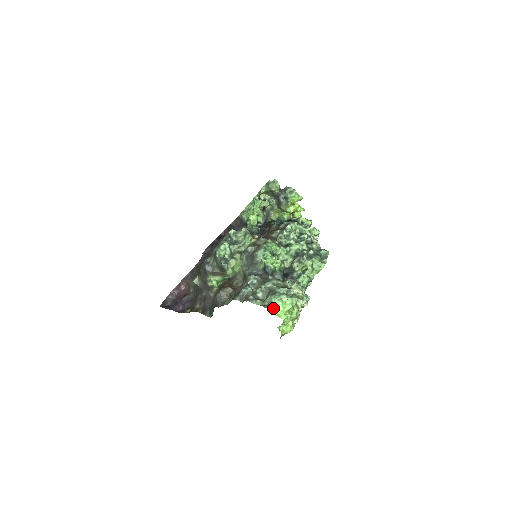
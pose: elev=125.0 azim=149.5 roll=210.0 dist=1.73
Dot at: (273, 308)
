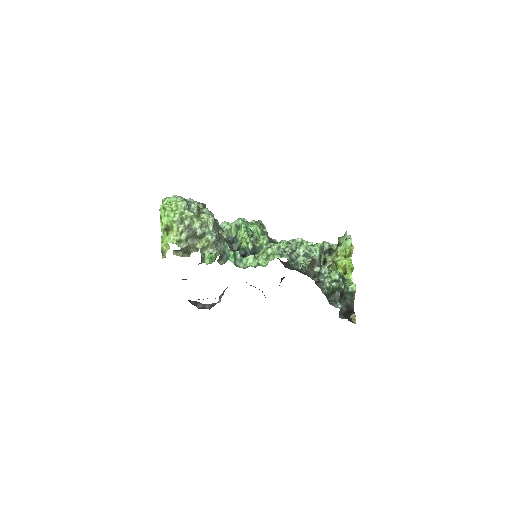
Dot at: (165, 199)
